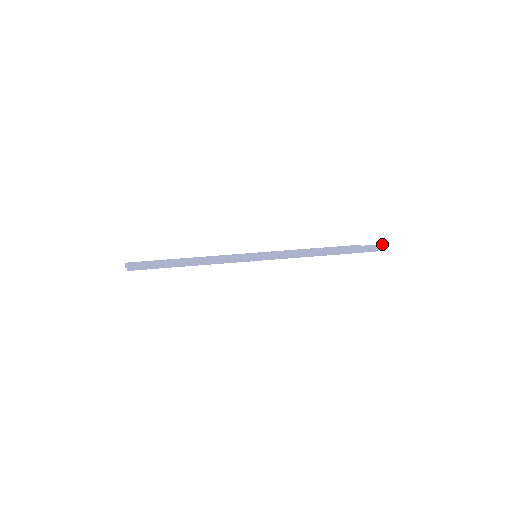
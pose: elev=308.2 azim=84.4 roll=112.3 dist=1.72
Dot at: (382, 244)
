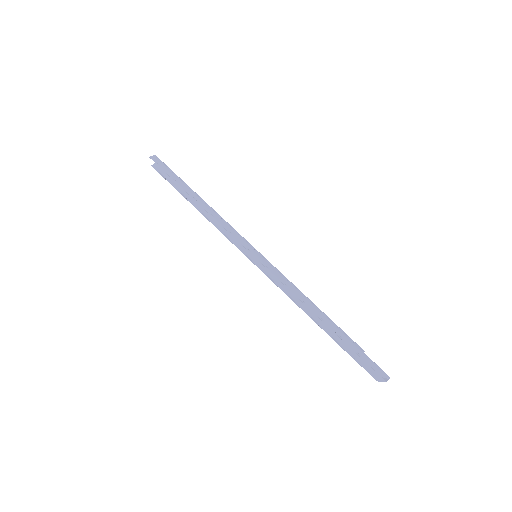
Dot at: occluded
